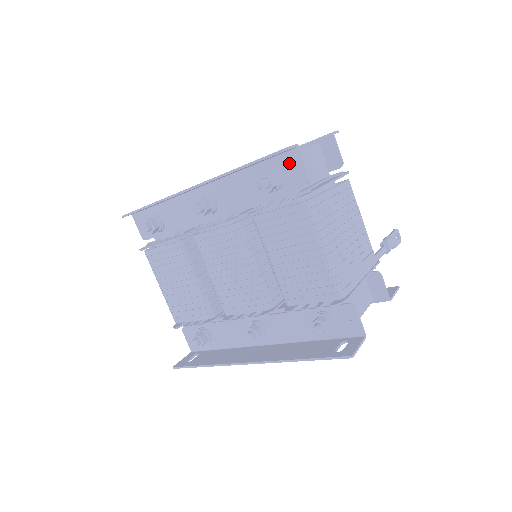
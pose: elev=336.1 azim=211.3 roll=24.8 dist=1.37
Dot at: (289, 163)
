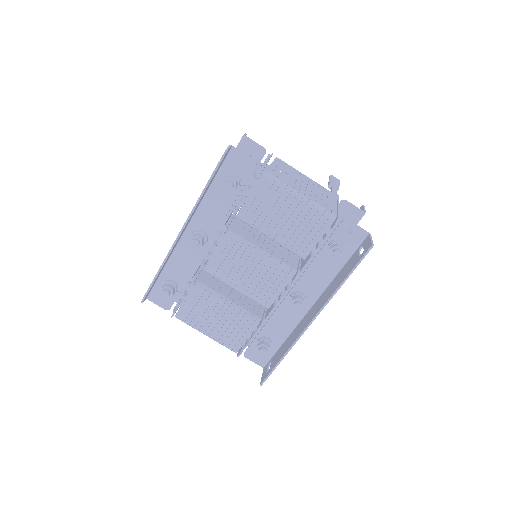
Dot at: (234, 161)
